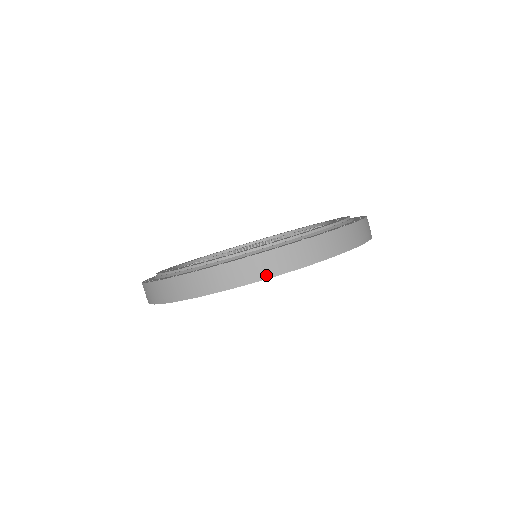
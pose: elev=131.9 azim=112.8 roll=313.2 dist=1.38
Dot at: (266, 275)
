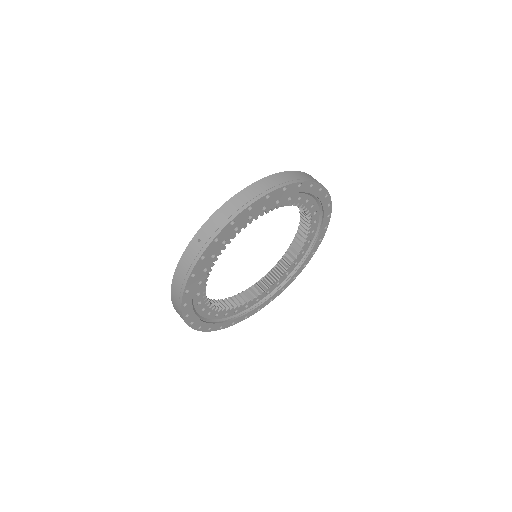
Dot at: (304, 180)
